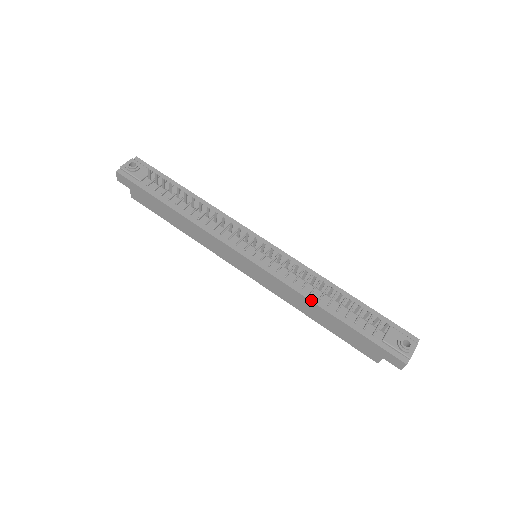
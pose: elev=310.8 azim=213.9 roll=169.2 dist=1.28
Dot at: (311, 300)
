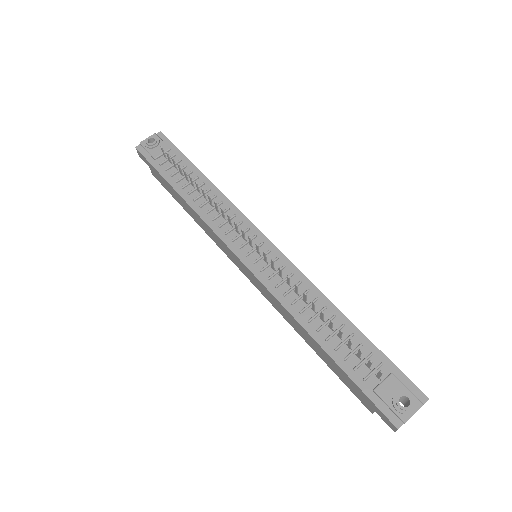
Dot at: (298, 321)
